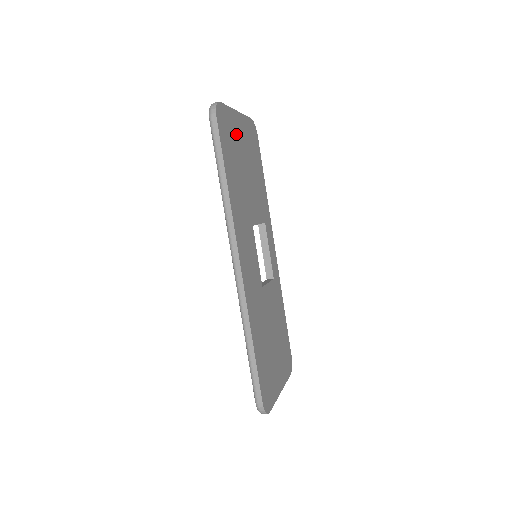
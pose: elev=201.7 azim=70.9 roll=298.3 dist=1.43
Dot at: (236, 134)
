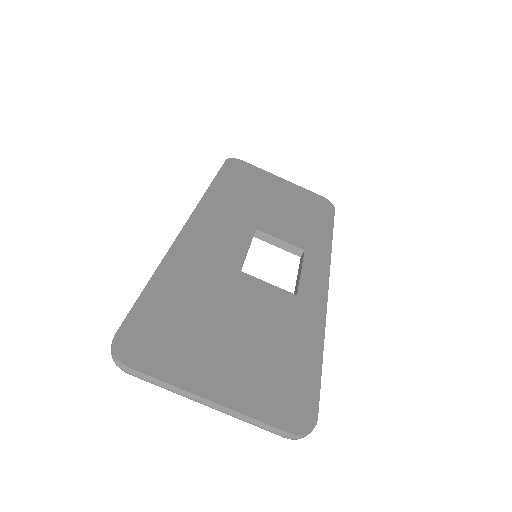
Dot at: (267, 183)
